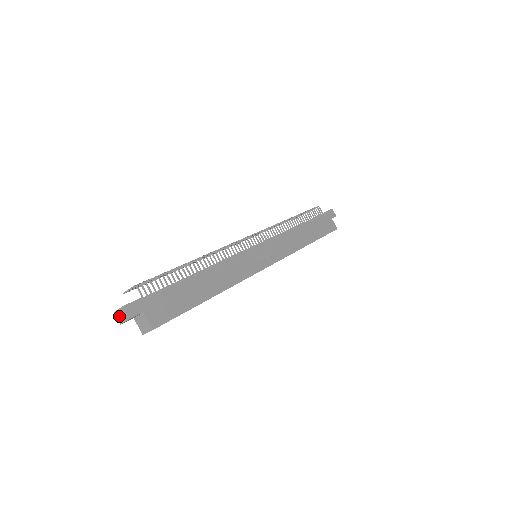
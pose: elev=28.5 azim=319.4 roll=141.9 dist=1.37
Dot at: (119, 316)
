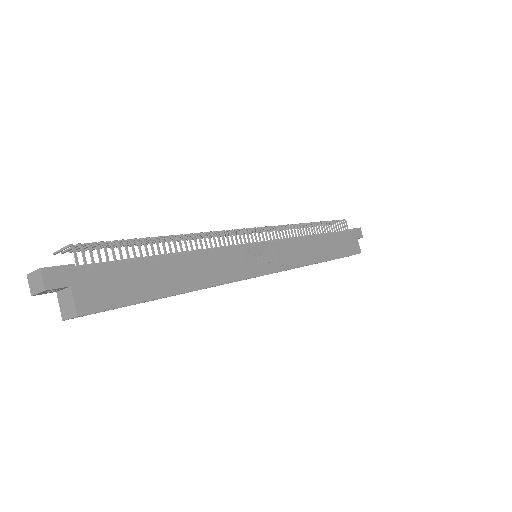
Dot at: (32, 283)
